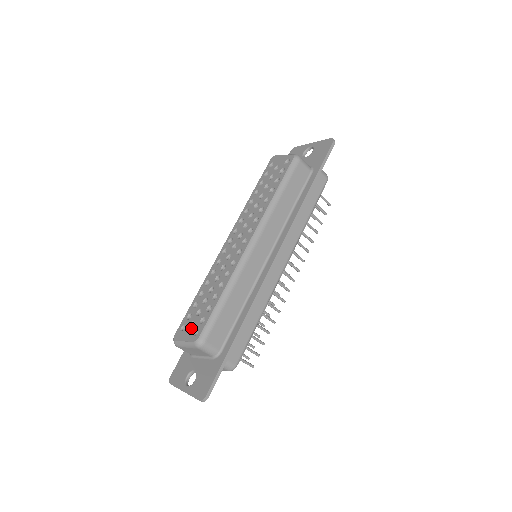
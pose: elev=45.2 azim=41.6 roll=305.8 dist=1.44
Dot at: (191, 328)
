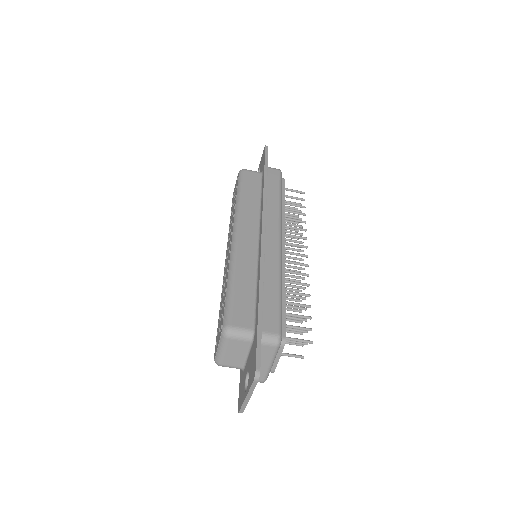
Dot at: (219, 333)
